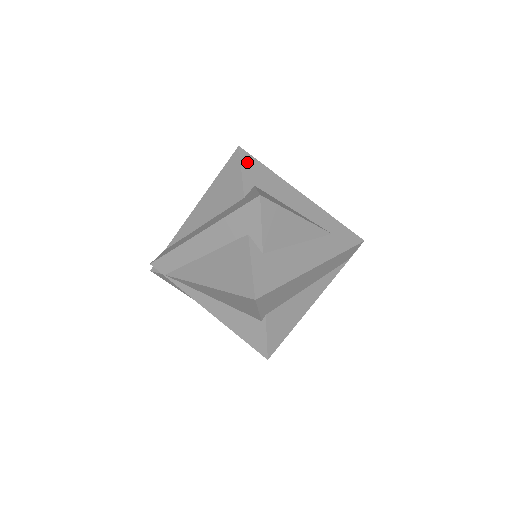
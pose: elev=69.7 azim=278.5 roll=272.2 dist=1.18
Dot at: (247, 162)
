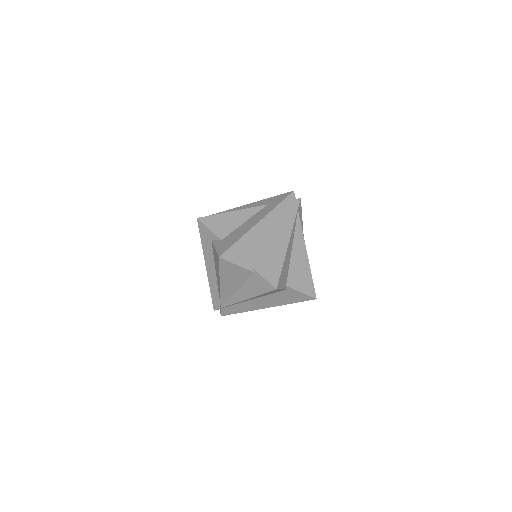
Dot at: occluded
